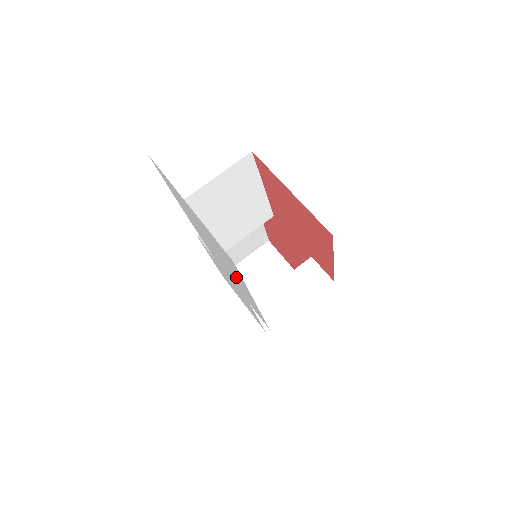
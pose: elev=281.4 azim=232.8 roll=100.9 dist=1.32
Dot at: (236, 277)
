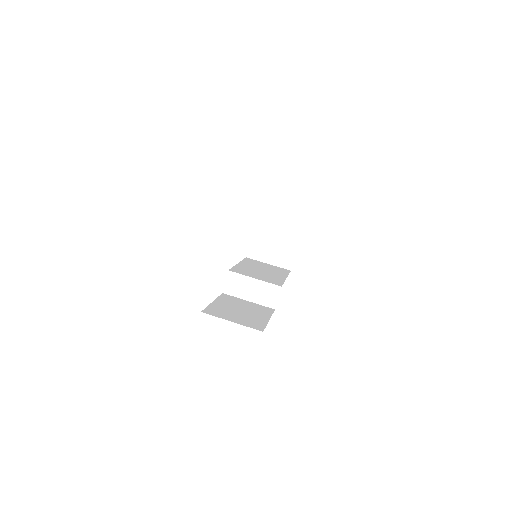
Dot at: occluded
